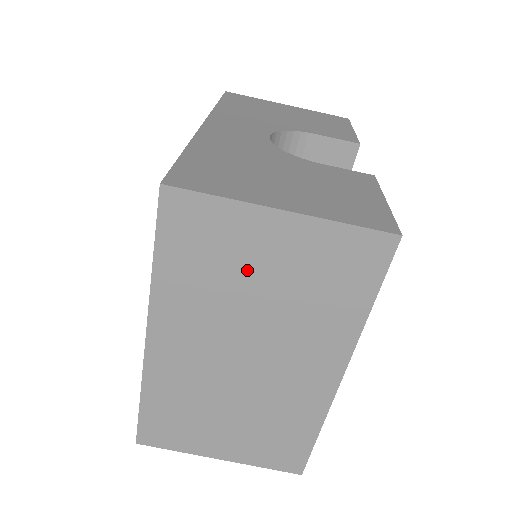
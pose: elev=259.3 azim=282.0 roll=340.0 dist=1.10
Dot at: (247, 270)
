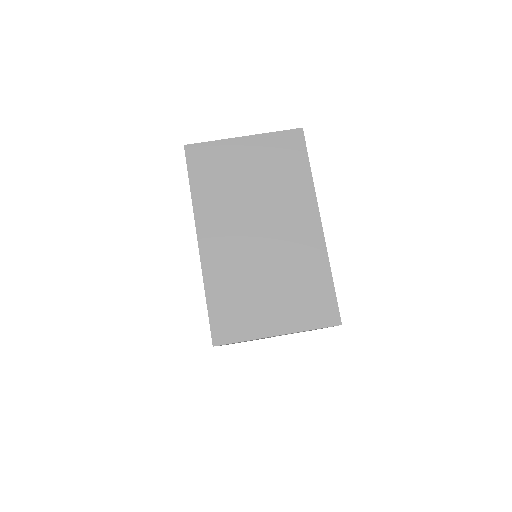
Dot at: (239, 173)
